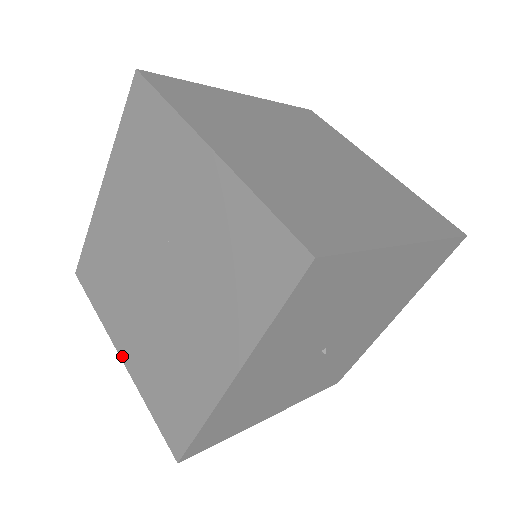
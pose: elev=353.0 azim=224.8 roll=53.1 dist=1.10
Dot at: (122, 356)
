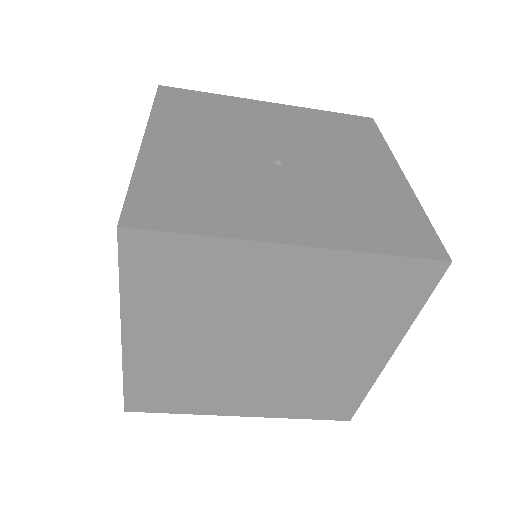
Dot at: (122, 332)
